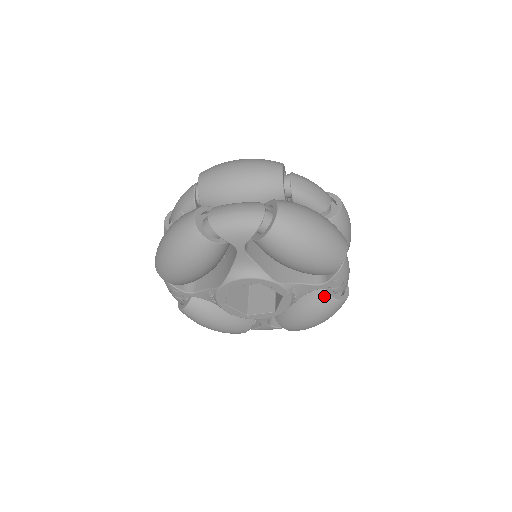
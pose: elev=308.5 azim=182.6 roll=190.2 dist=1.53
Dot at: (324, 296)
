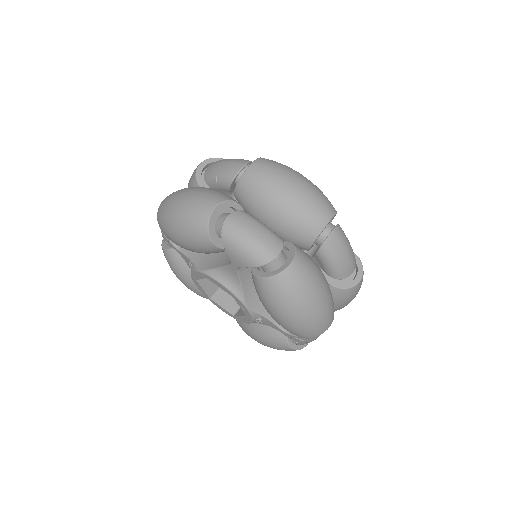
Dot at: (282, 337)
